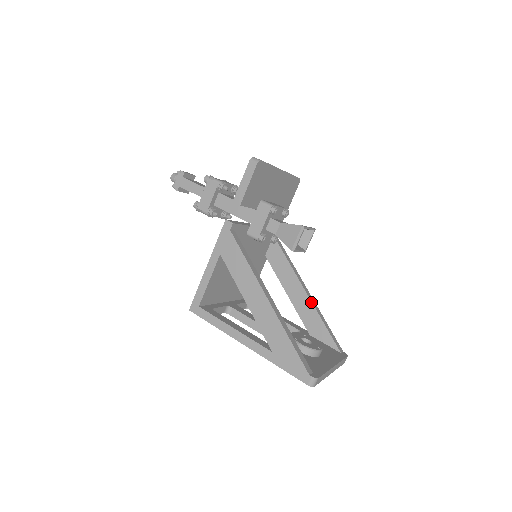
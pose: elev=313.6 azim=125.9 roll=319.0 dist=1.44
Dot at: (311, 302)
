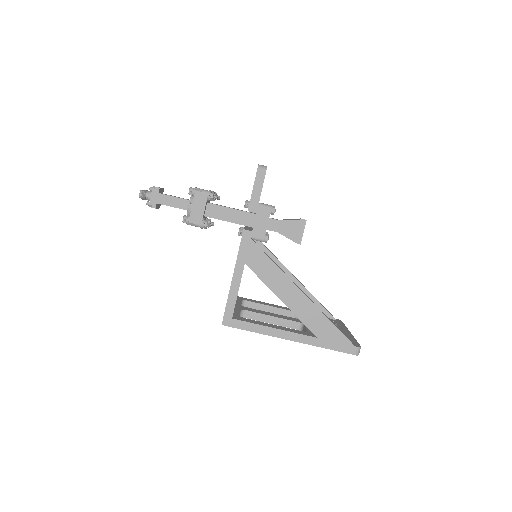
Dot at: (301, 284)
